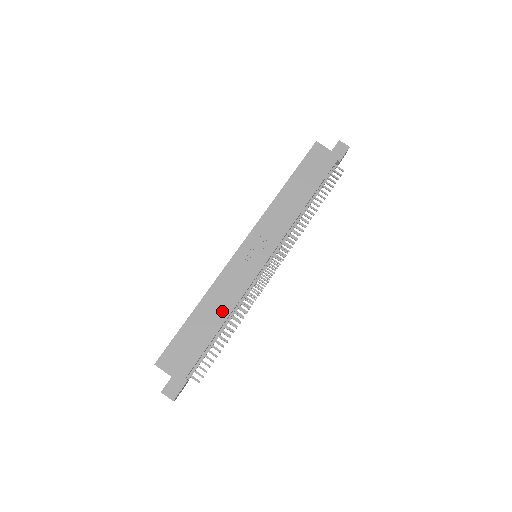
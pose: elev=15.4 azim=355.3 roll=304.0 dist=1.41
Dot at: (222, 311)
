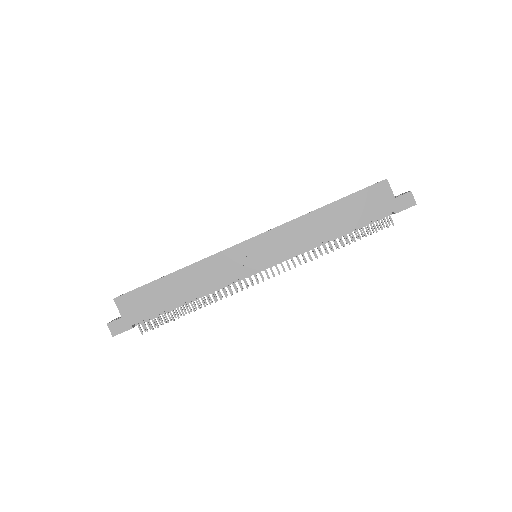
Dot at: (194, 289)
